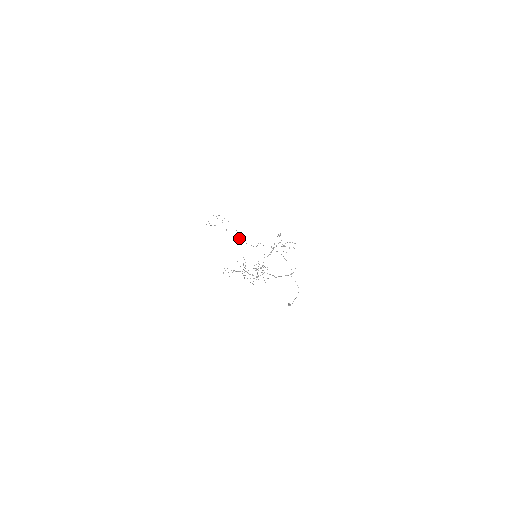
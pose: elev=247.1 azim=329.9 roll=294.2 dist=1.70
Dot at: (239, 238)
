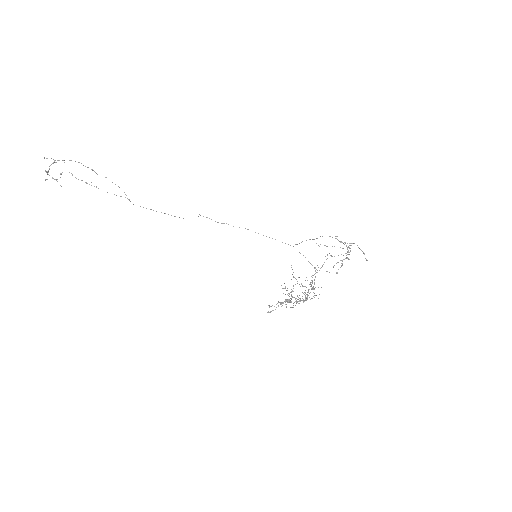
Dot at: (128, 199)
